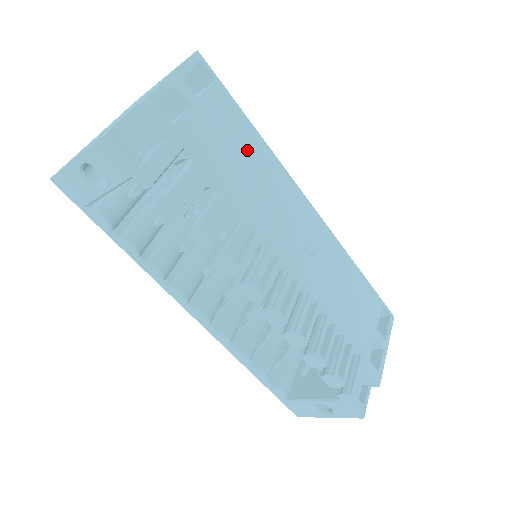
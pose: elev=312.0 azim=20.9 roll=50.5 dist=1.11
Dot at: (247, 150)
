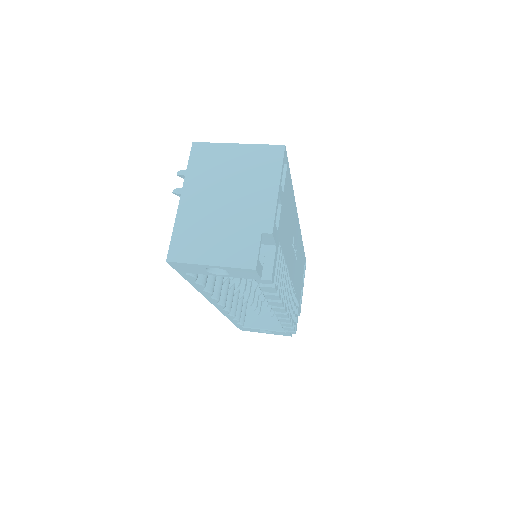
Dot at: (290, 210)
